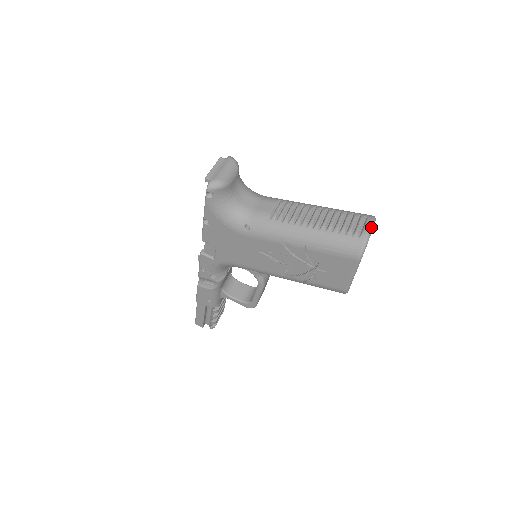
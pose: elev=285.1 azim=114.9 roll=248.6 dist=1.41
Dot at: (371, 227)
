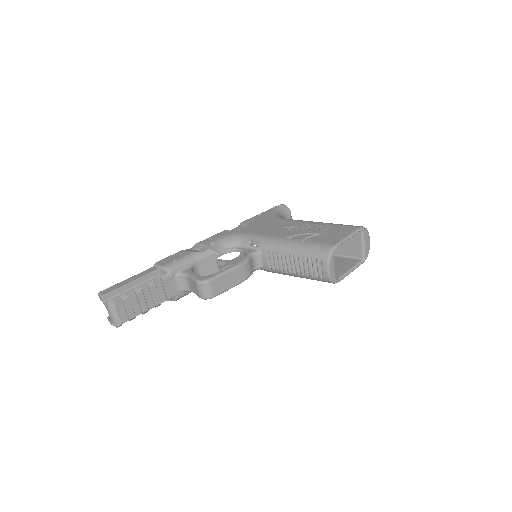
Dot at: (369, 240)
